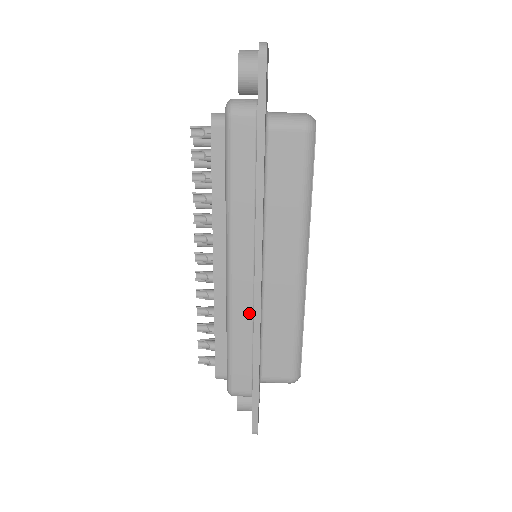
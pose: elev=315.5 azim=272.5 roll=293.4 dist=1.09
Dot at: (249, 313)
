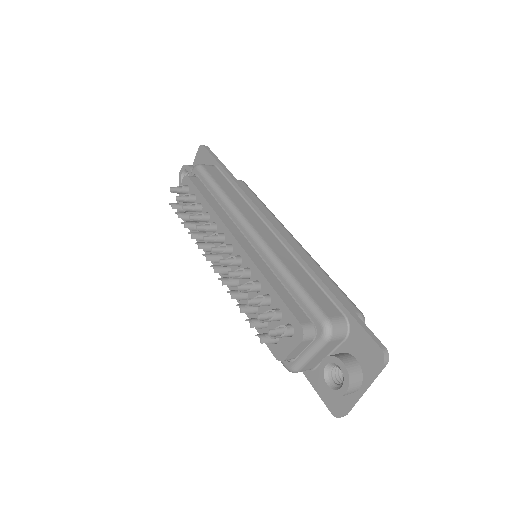
Dot at: (287, 253)
